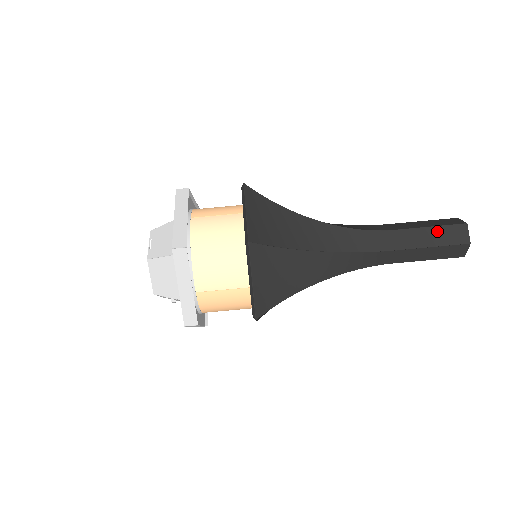
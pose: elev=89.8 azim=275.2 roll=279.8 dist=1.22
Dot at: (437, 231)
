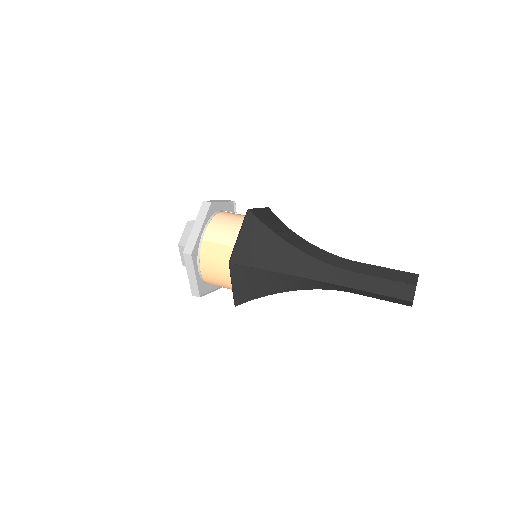
Dot at: (392, 271)
